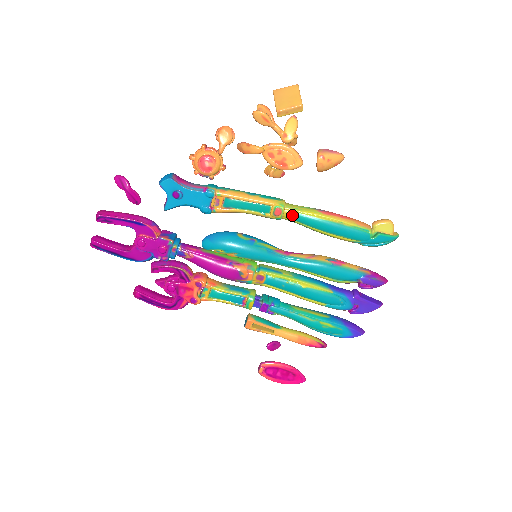
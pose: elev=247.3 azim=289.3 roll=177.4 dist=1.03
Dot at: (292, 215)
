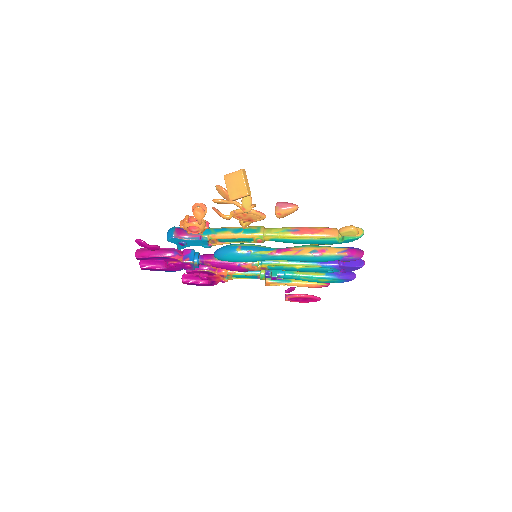
Dot at: (271, 240)
